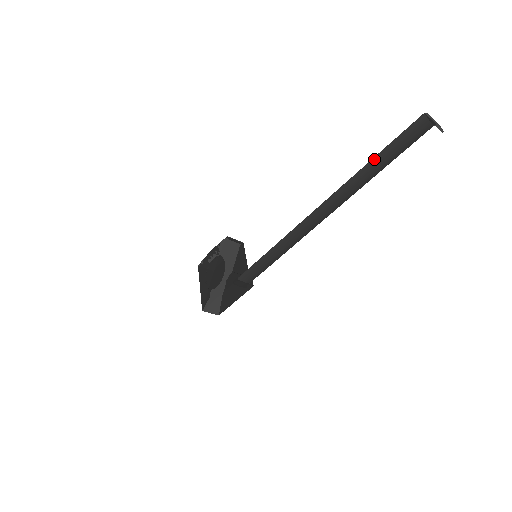
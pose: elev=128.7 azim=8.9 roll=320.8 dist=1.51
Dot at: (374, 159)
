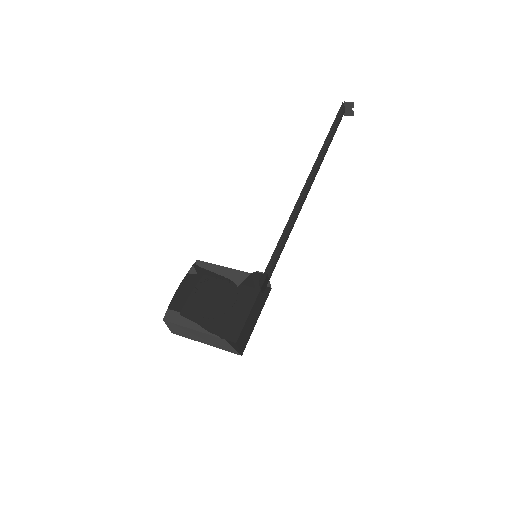
Dot at: (330, 132)
